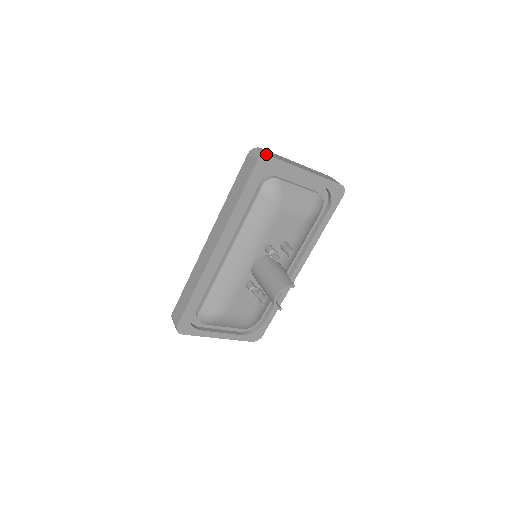
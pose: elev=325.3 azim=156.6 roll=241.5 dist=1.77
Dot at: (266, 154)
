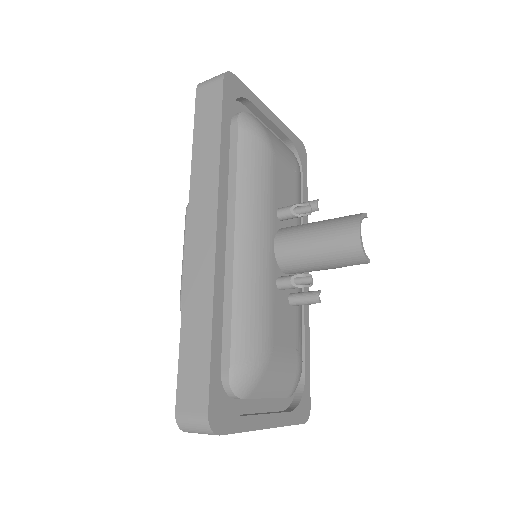
Dot at: (227, 73)
